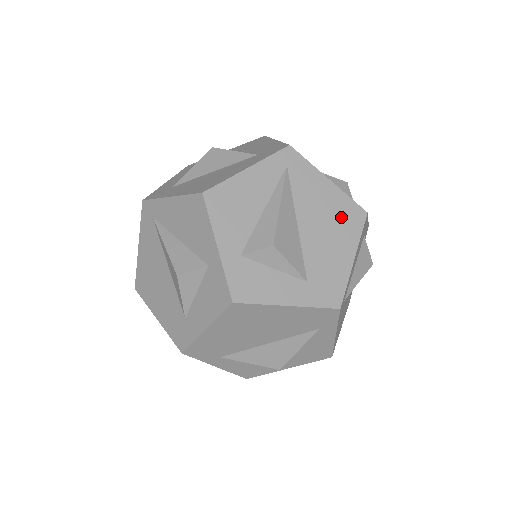
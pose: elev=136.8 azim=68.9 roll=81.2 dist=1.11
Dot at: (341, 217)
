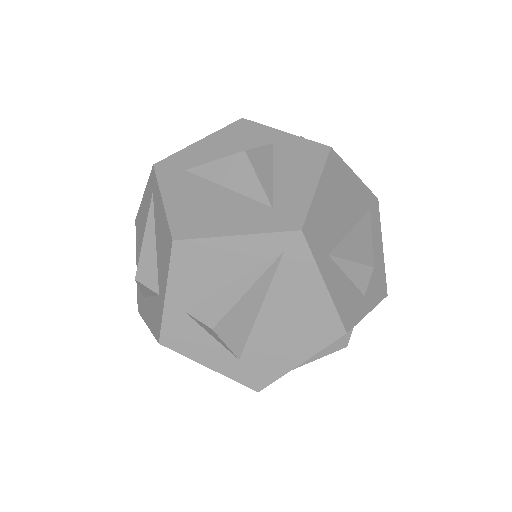
Dot at: (313, 325)
